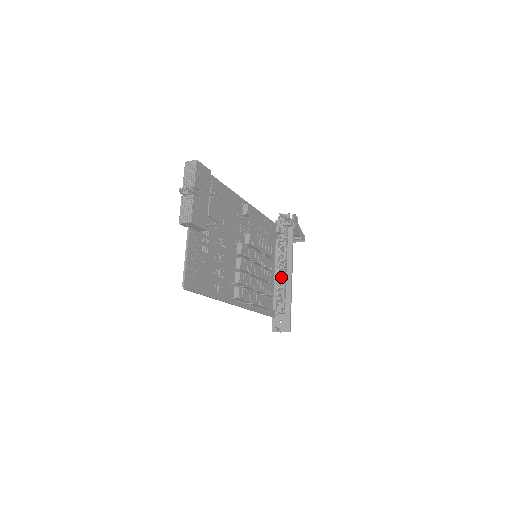
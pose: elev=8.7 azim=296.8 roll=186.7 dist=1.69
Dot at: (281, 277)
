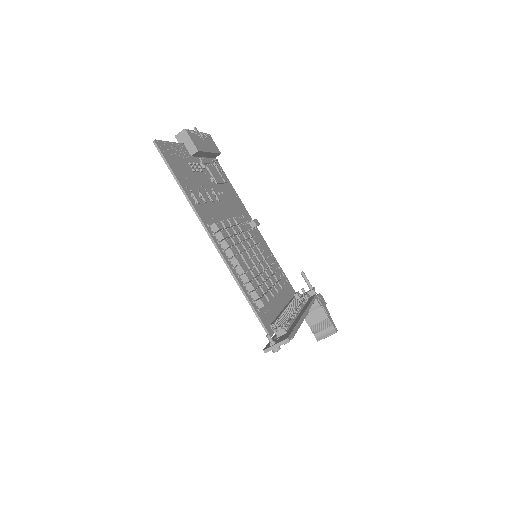
Dot at: (291, 315)
